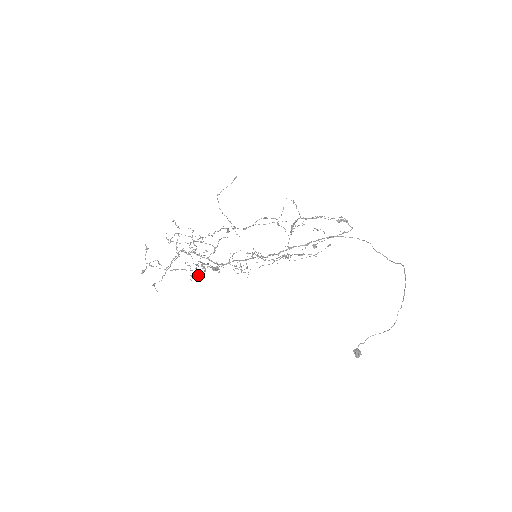
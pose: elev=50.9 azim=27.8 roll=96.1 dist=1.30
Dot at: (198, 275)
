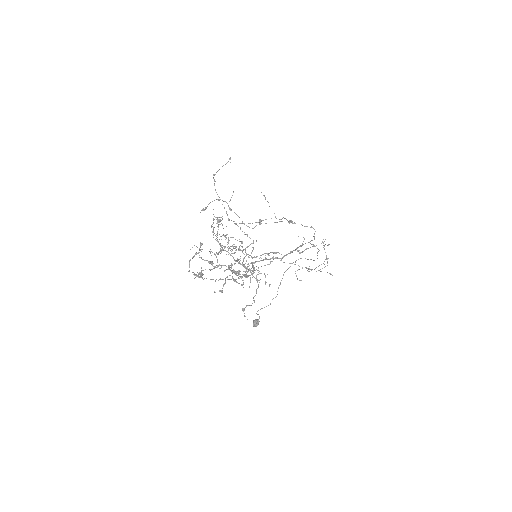
Dot at: (202, 275)
